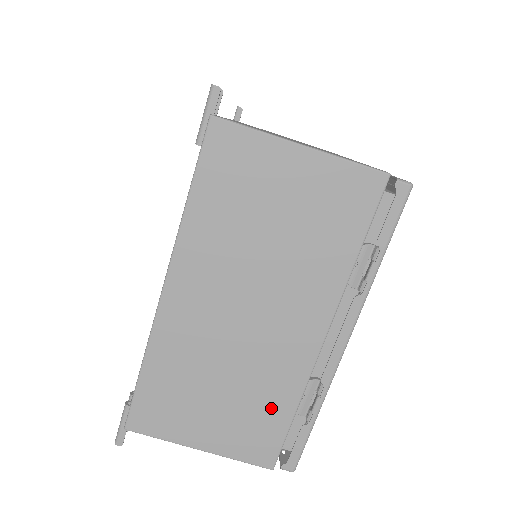
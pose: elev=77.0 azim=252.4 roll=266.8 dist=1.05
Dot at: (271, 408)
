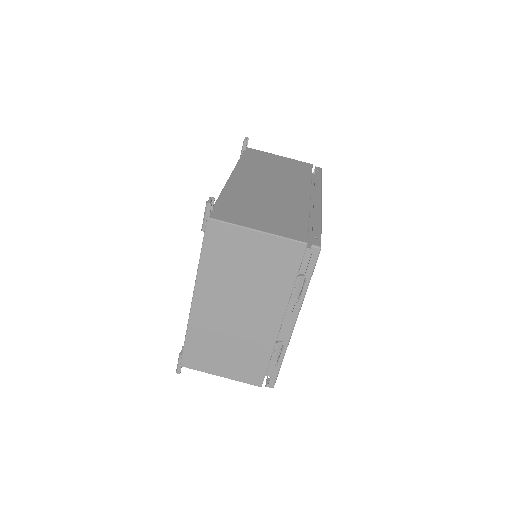
Dot at: (256, 357)
